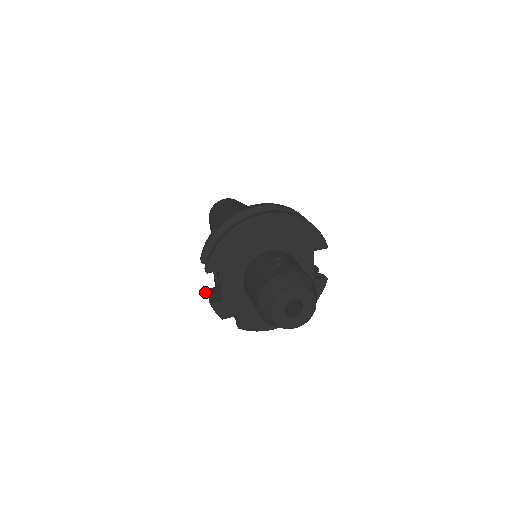
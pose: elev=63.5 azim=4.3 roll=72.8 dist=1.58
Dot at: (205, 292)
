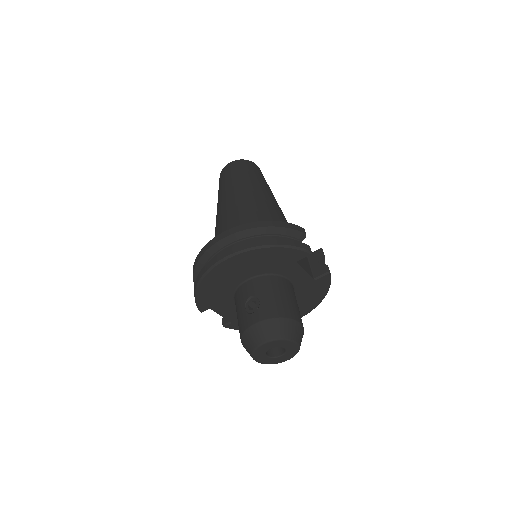
Dot at: occluded
